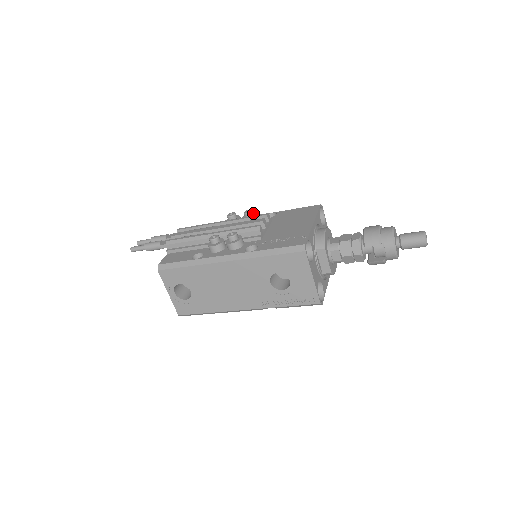
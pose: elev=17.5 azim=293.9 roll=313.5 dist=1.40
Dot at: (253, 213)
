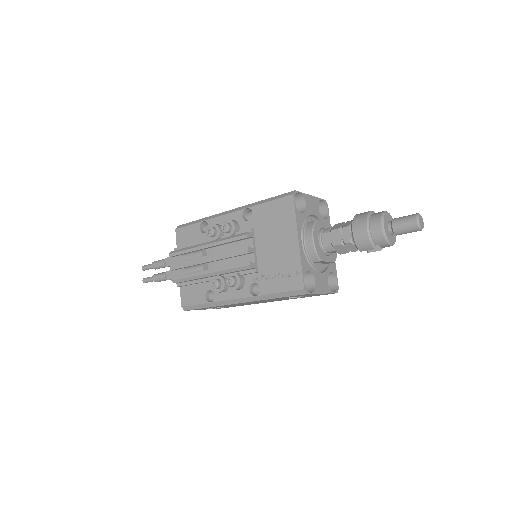
Dot at: (230, 226)
